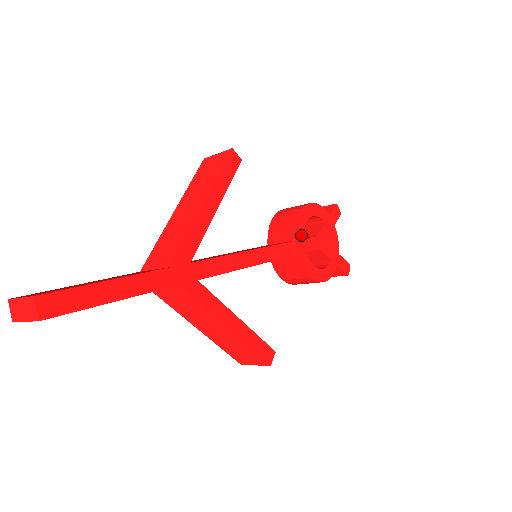
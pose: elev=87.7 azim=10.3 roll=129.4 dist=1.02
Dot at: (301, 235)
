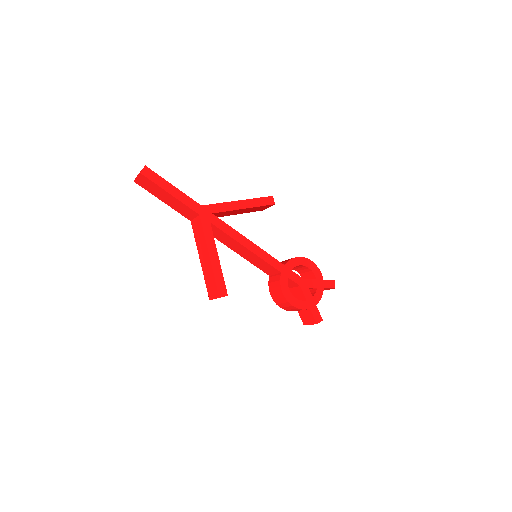
Dot at: (291, 267)
